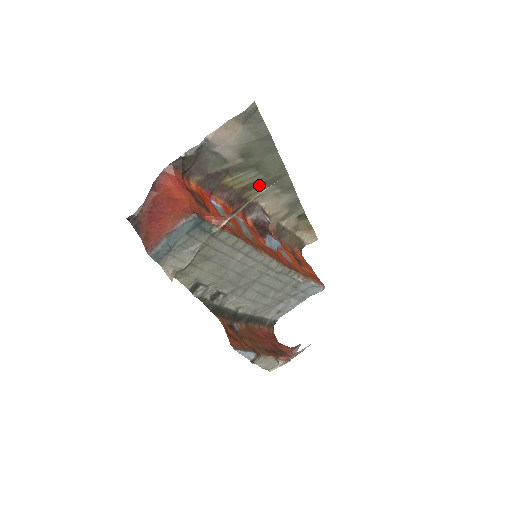
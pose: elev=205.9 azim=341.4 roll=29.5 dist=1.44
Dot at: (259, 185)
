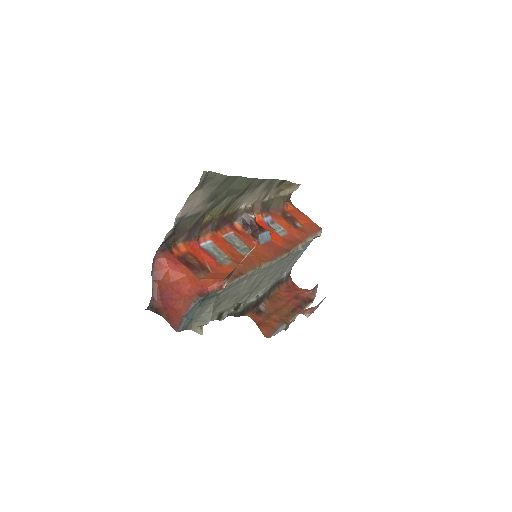
Dot at: (234, 200)
